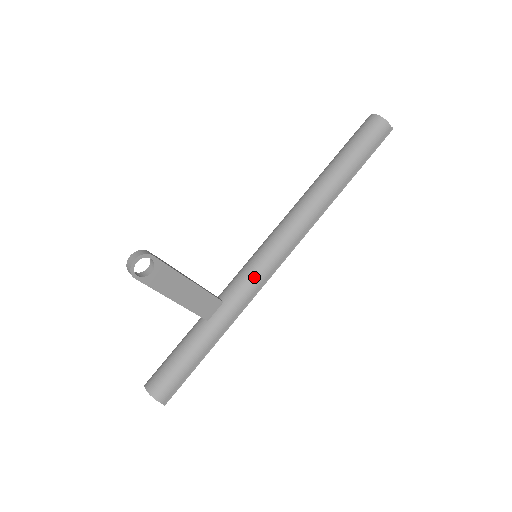
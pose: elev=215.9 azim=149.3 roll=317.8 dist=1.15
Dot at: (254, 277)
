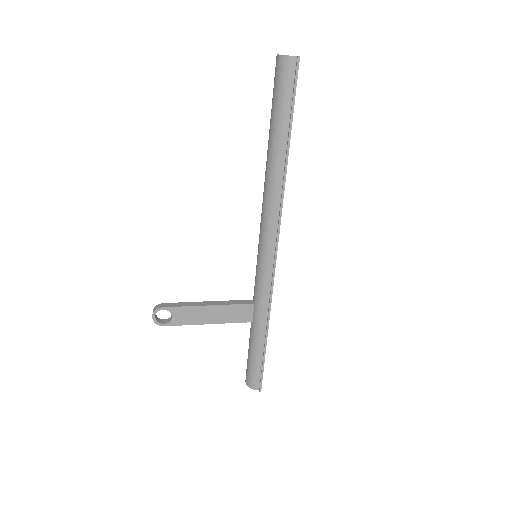
Dot at: (262, 276)
